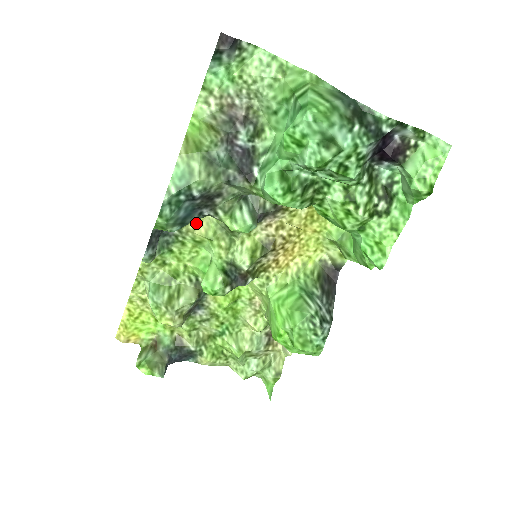
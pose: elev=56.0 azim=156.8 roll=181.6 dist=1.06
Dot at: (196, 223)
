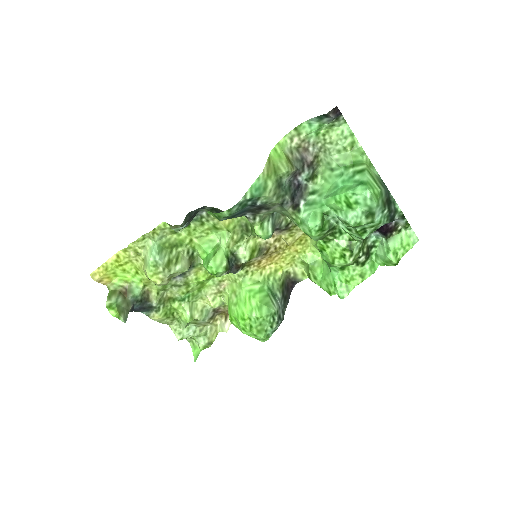
Dot at: occluded
